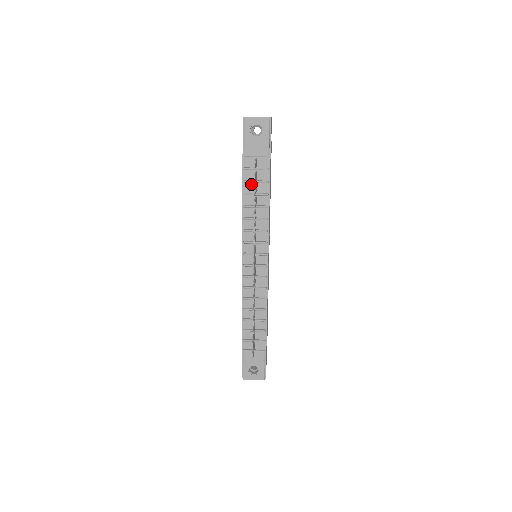
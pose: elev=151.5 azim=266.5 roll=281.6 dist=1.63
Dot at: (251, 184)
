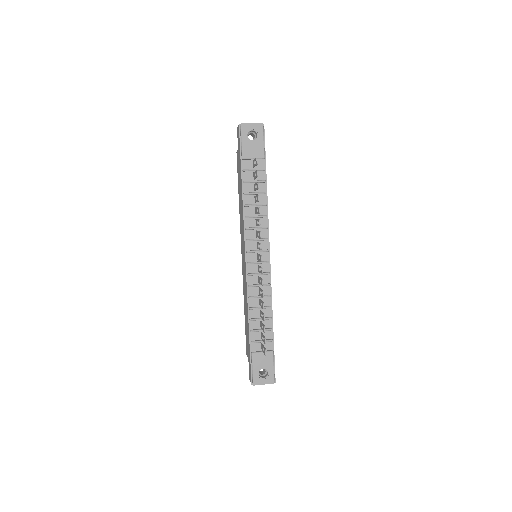
Dot at: (250, 184)
